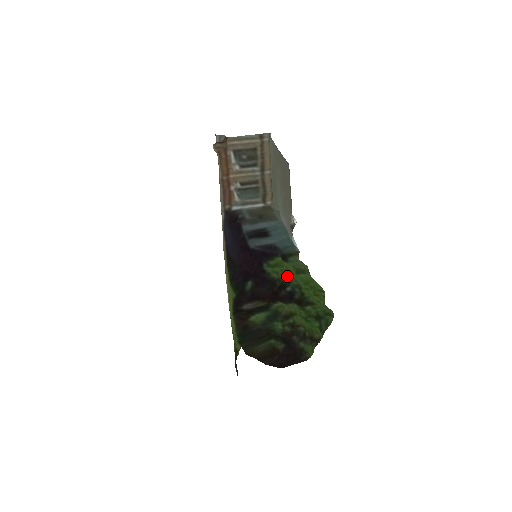
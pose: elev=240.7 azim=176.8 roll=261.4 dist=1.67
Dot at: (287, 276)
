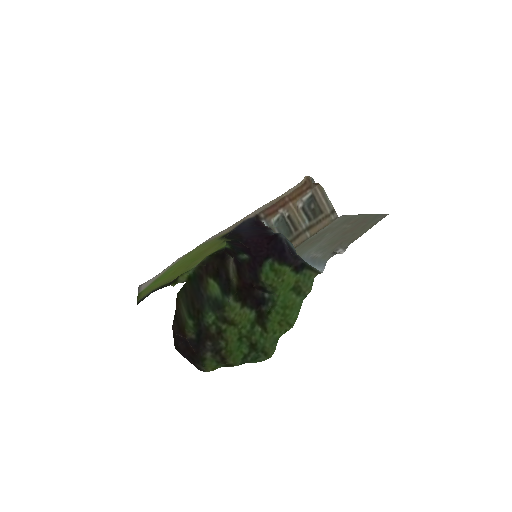
Dot at: (274, 287)
